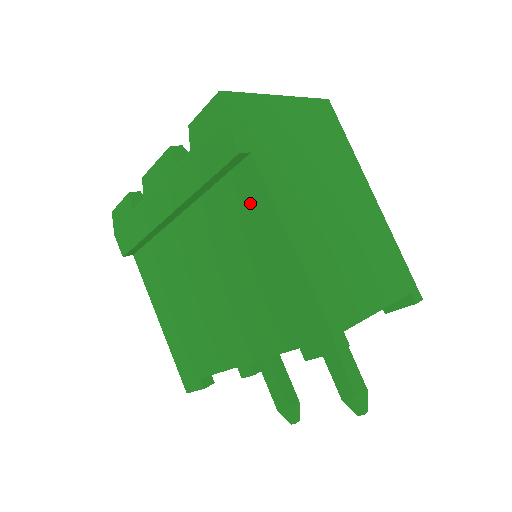
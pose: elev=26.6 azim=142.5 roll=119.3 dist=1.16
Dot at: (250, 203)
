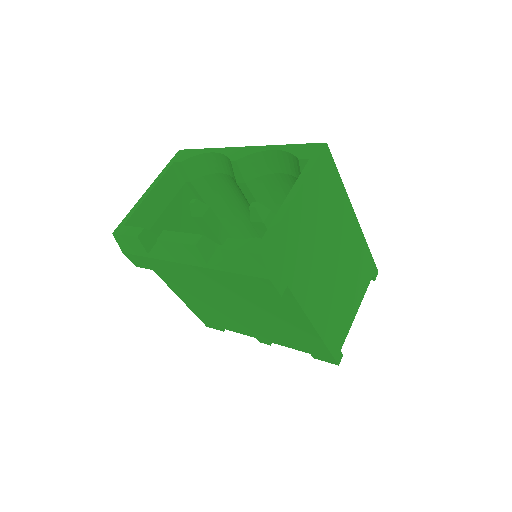
Dot at: (281, 301)
